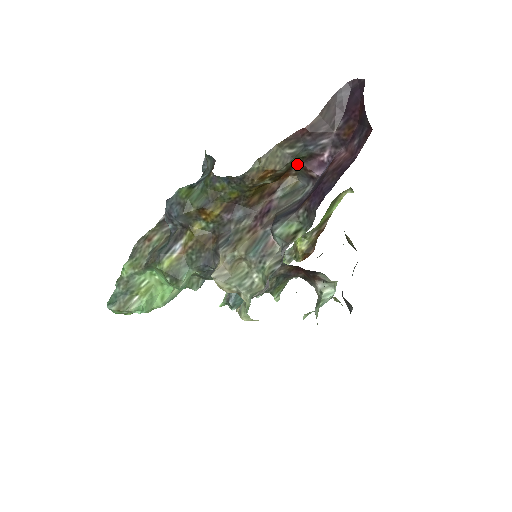
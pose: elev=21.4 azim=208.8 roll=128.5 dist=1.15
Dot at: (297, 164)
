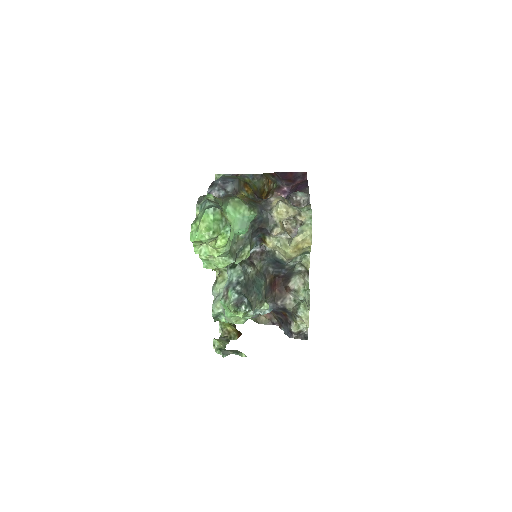
Dot at: (273, 191)
